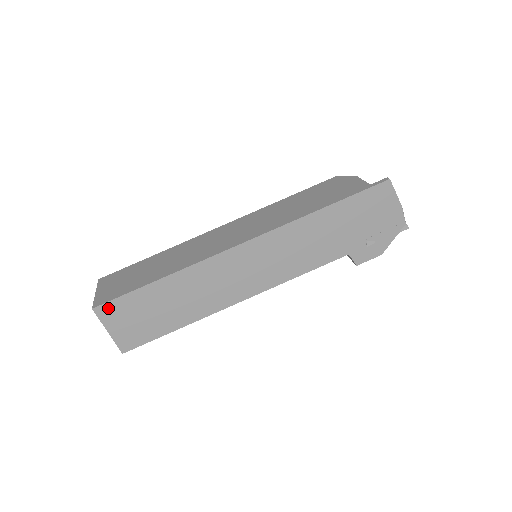
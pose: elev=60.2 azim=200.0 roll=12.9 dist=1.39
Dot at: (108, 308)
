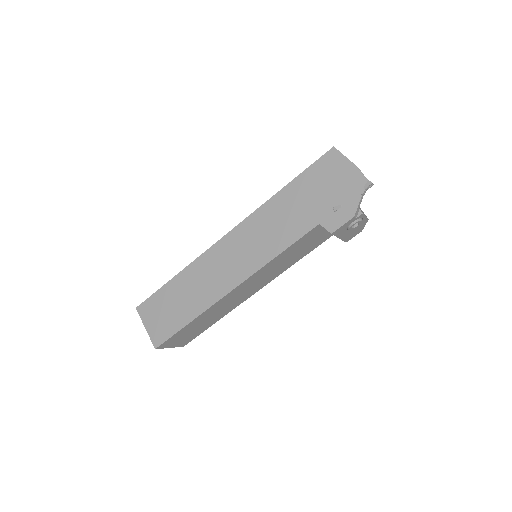
Dot at: (145, 306)
